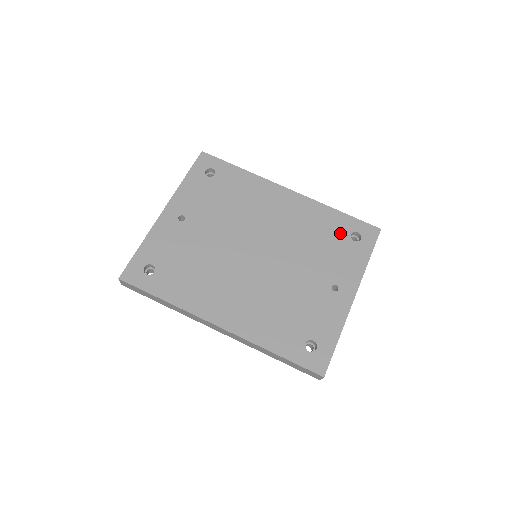
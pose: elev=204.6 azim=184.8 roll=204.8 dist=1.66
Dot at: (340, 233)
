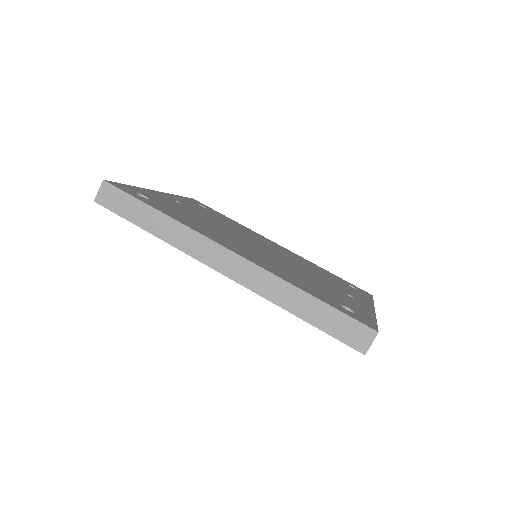
Dot at: (337, 279)
